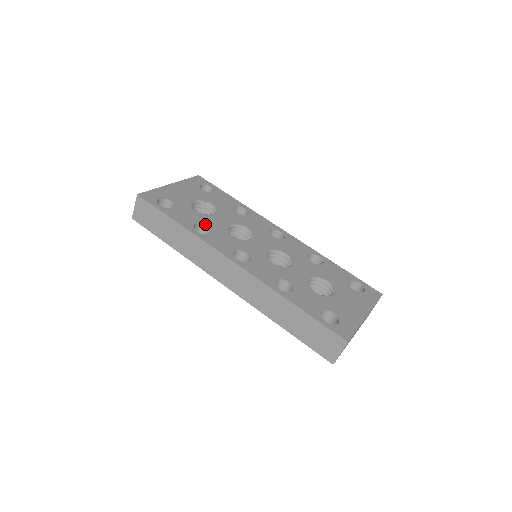
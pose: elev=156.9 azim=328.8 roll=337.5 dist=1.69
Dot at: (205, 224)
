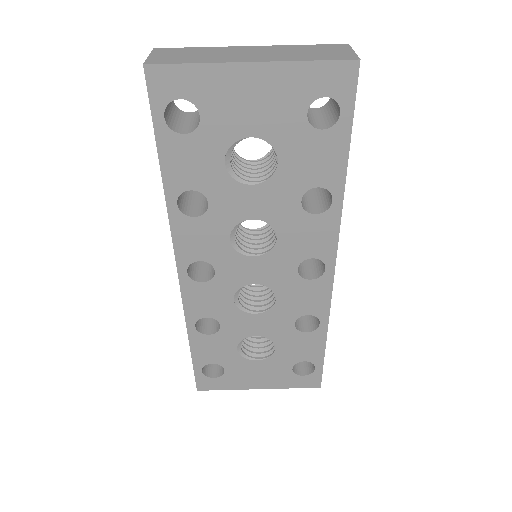
Dot at: (208, 198)
